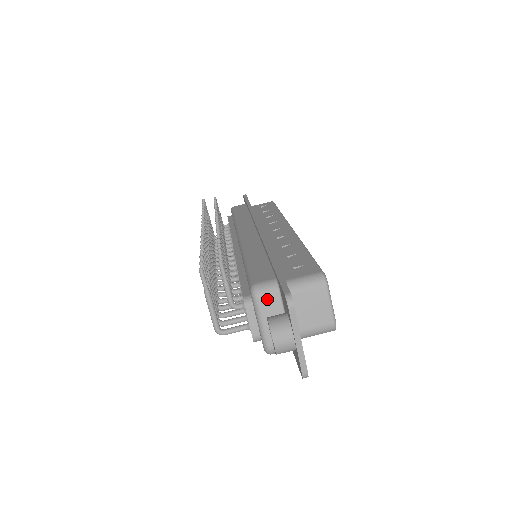
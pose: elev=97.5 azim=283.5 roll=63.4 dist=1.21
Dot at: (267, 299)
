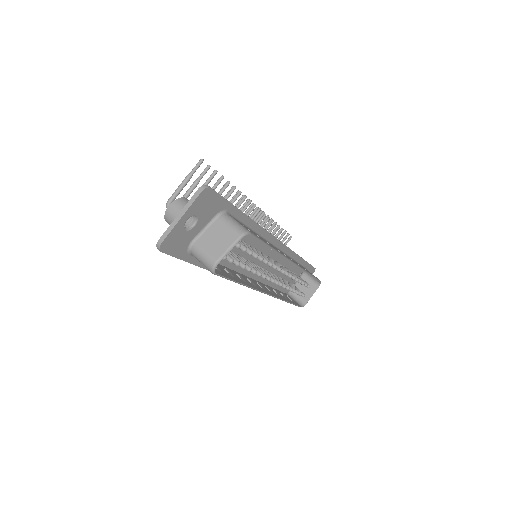
Dot at: occluded
